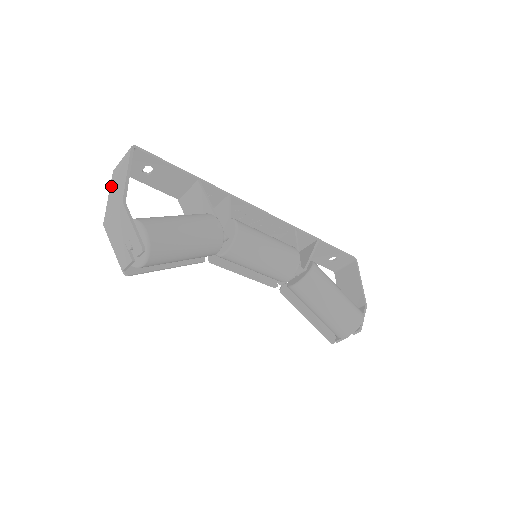
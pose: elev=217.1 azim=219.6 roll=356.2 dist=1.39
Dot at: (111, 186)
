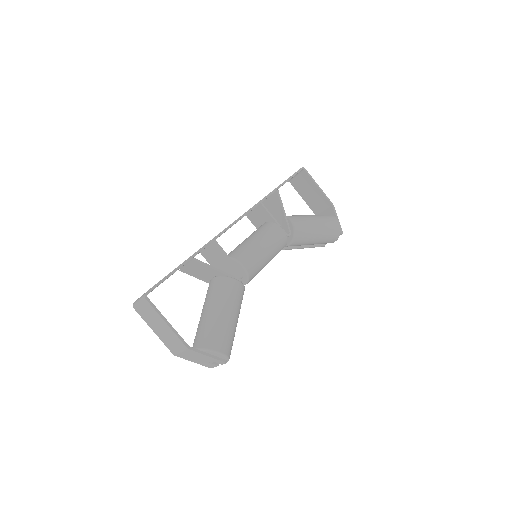
Dot at: (148, 324)
